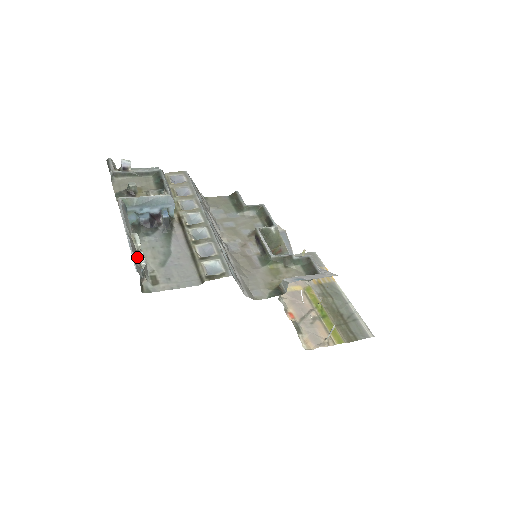
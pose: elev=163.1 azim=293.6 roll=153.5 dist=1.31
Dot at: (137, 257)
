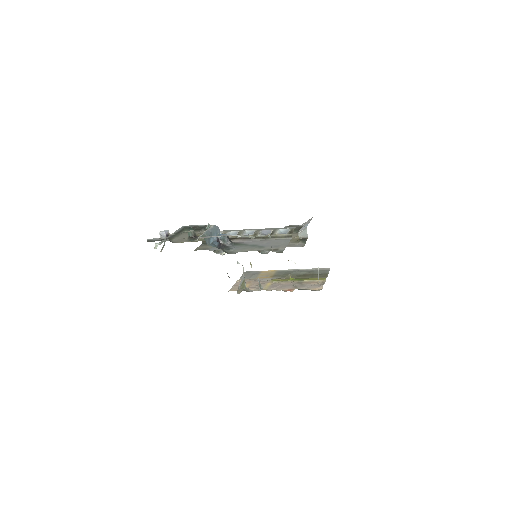
Dot at: occluded
